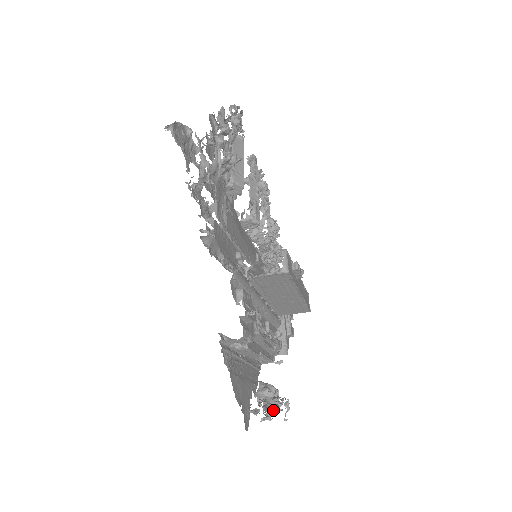
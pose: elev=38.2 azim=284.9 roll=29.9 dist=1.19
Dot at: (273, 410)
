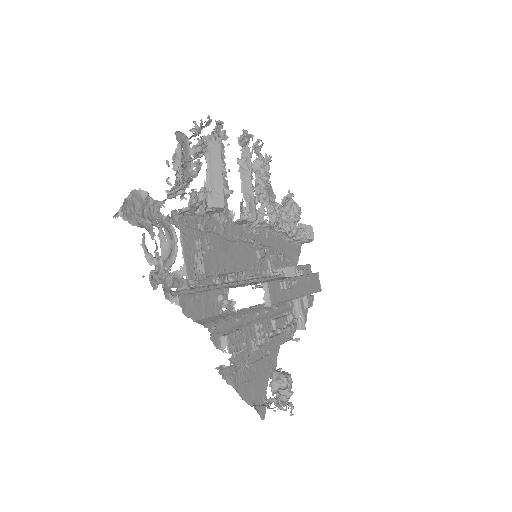
Dot at: occluded
